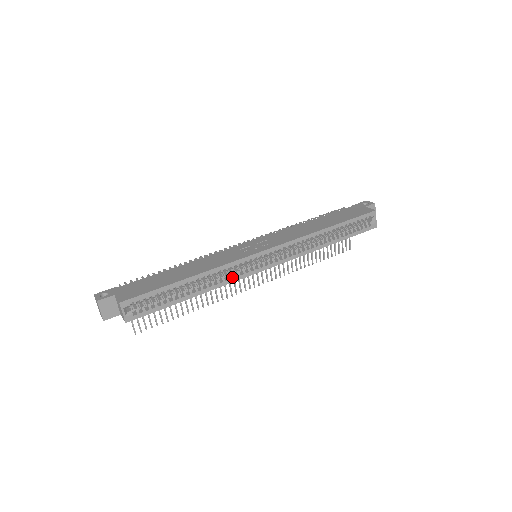
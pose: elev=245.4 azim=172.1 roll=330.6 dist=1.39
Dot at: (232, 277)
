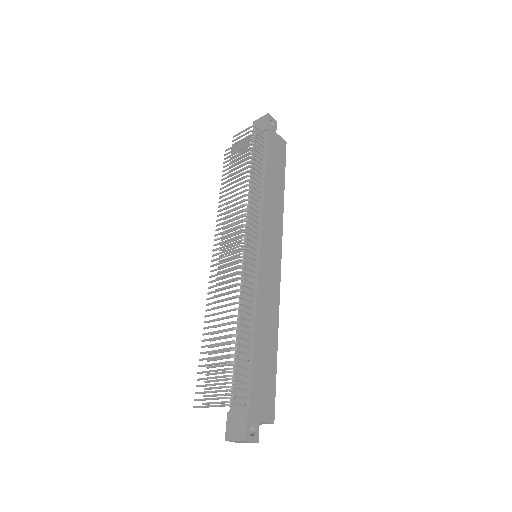
Dot at: occluded
